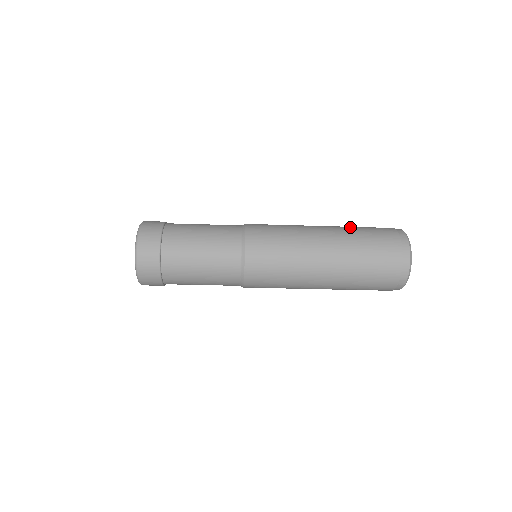
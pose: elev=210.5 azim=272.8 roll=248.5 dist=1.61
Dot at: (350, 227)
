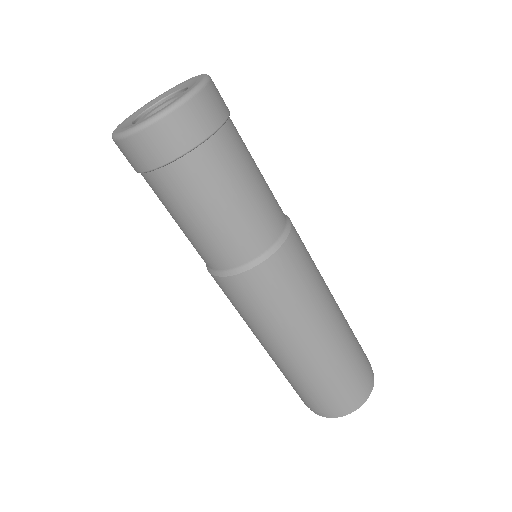
Dot at: occluded
